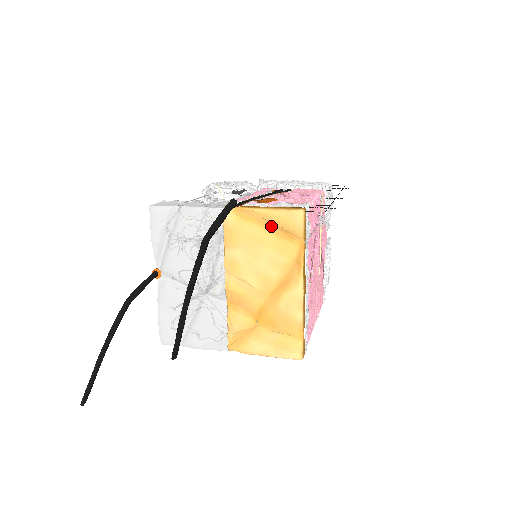
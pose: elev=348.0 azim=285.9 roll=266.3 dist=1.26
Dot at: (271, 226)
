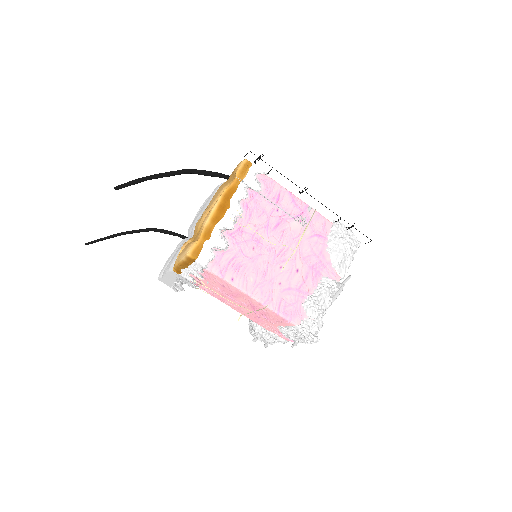
Dot at: (232, 178)
